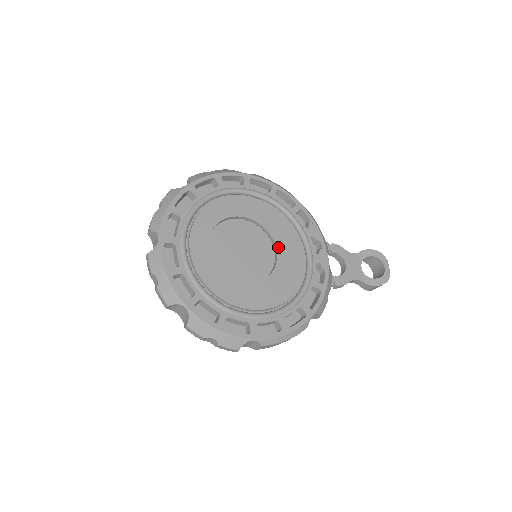
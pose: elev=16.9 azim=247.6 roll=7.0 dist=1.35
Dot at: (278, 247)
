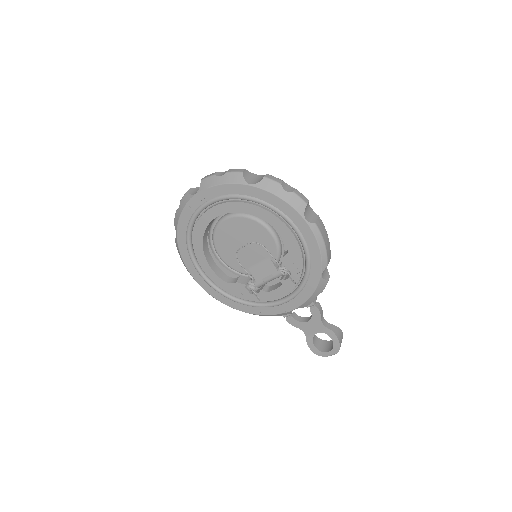
Dot at: occluded
